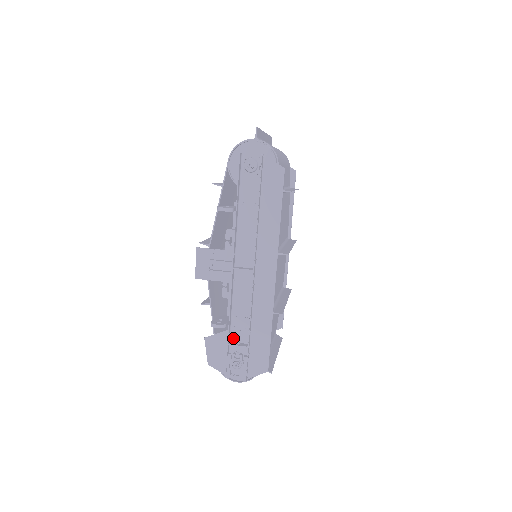
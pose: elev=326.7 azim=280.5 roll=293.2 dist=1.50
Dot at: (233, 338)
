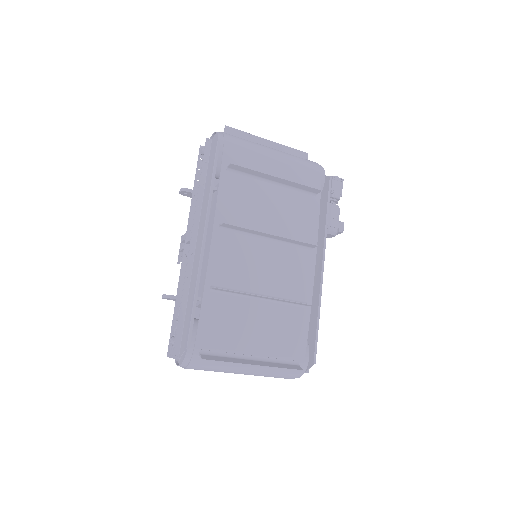
Dot at: occluded
